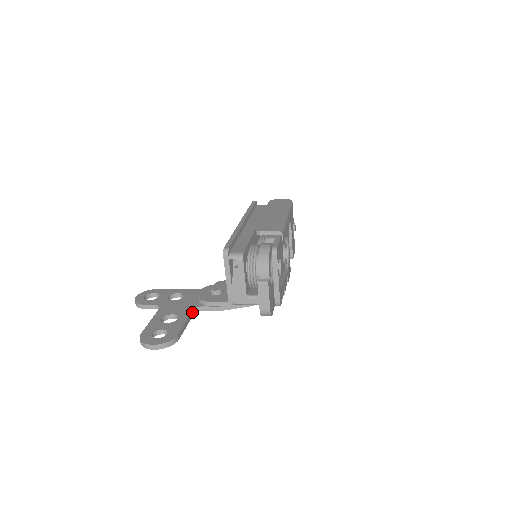
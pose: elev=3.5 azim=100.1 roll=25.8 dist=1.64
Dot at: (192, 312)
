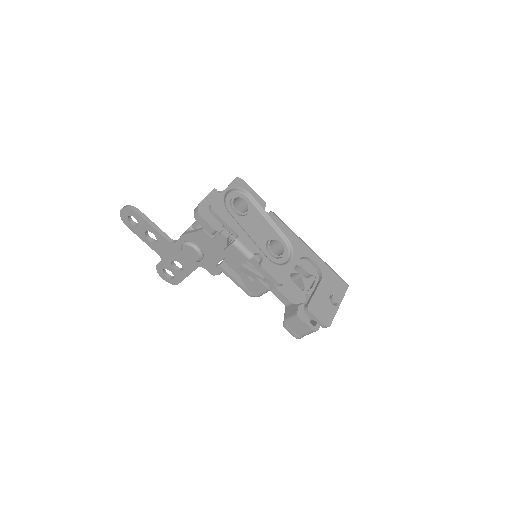
Dot at: (168, 237)
